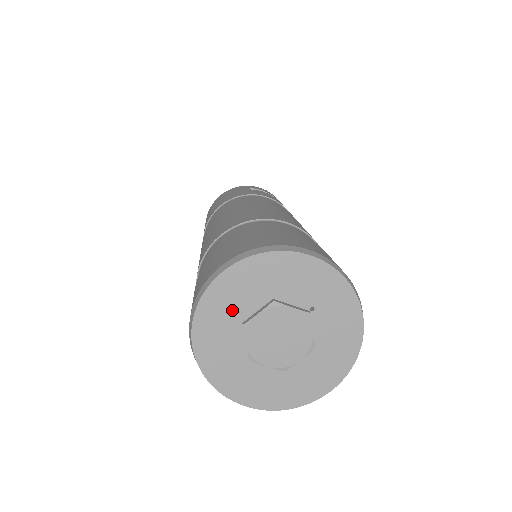
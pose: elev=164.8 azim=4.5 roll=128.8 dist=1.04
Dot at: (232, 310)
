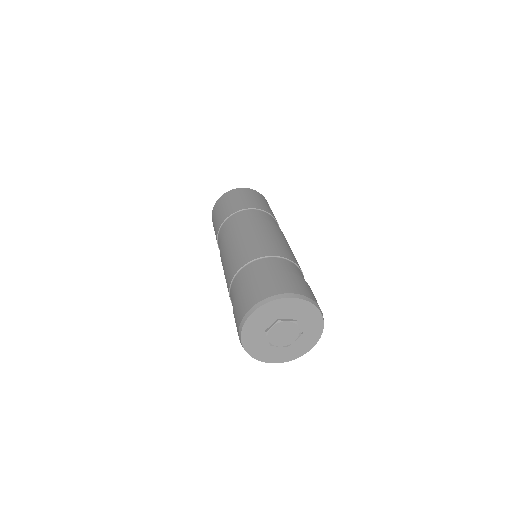
Dot at: (281, 312)
